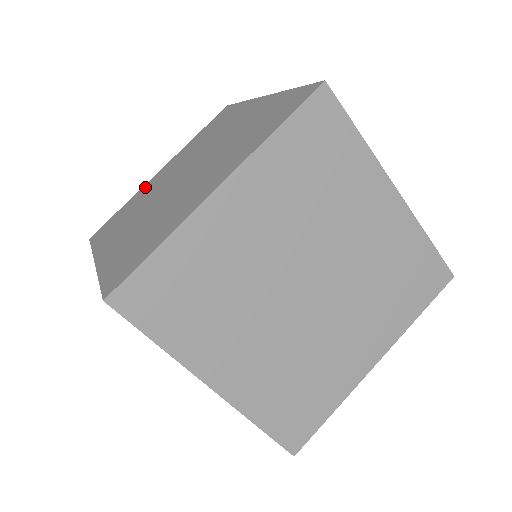
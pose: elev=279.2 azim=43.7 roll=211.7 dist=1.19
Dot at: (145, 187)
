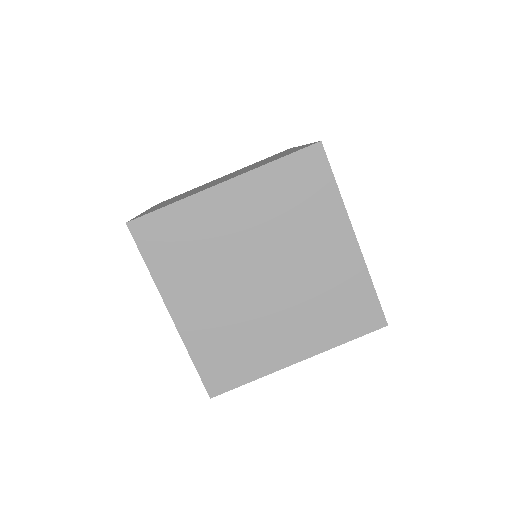
Dot at: occluded
